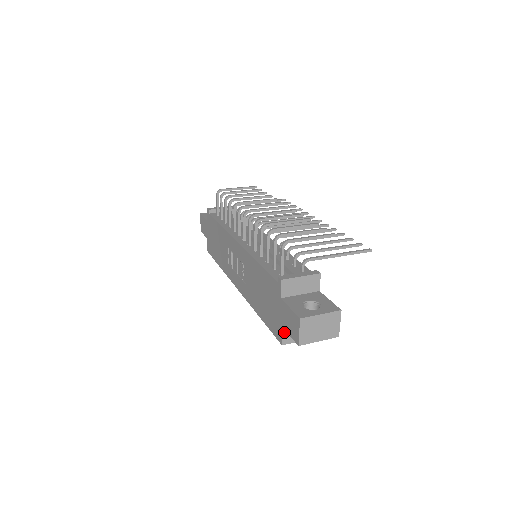
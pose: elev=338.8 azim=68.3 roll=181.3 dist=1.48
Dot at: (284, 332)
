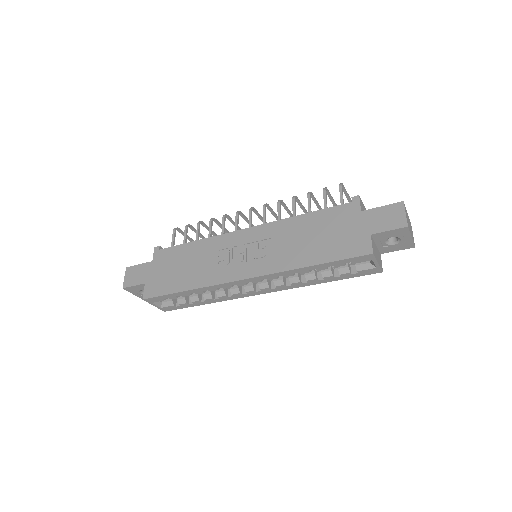
Dot at: (372, 241)
